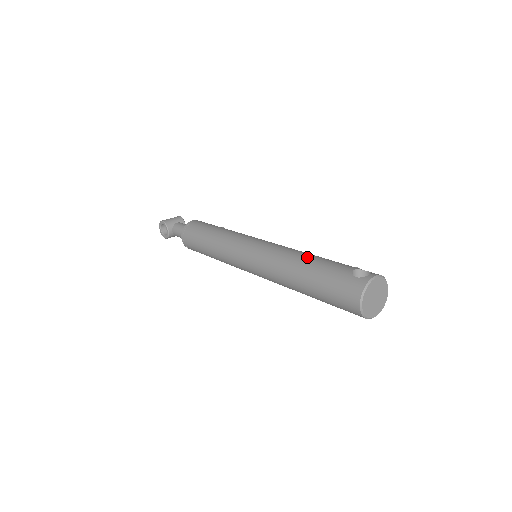
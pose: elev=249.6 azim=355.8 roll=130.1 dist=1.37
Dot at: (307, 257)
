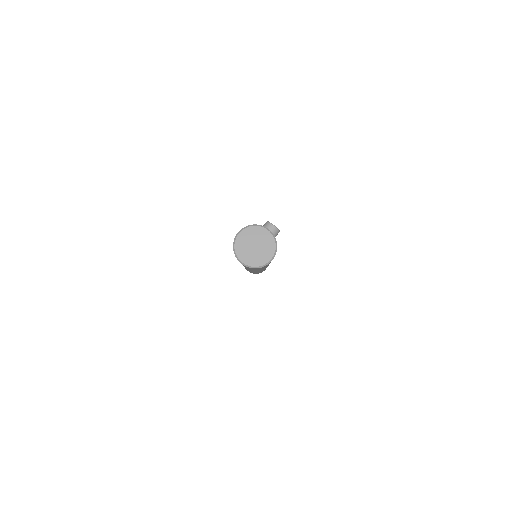
Dot at: occluded
